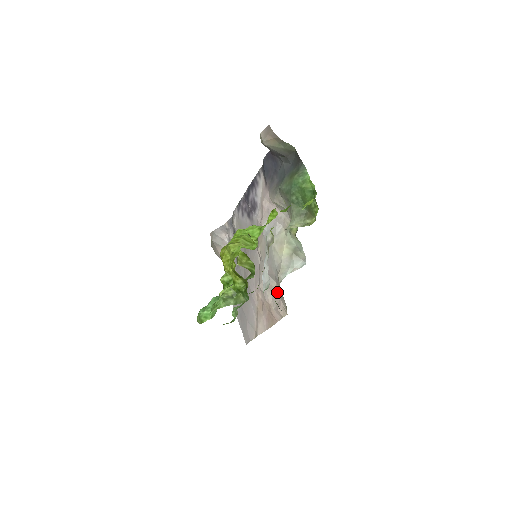
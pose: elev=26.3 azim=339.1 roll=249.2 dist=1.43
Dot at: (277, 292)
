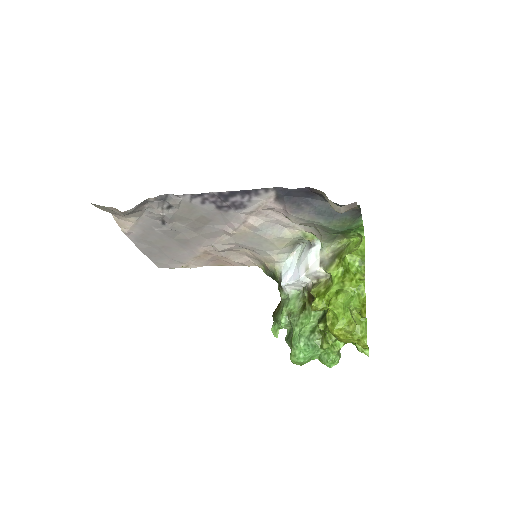
Dot at: (244, 253)
